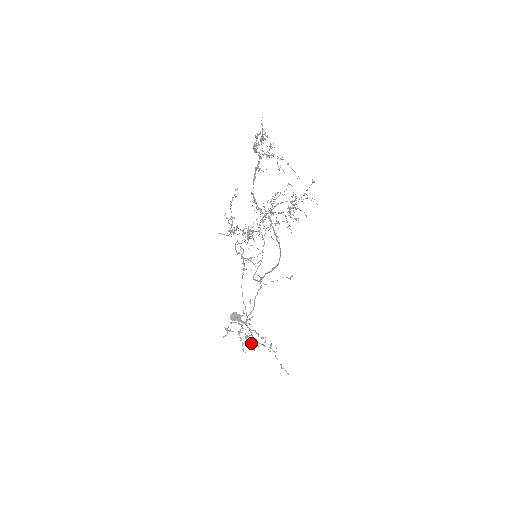
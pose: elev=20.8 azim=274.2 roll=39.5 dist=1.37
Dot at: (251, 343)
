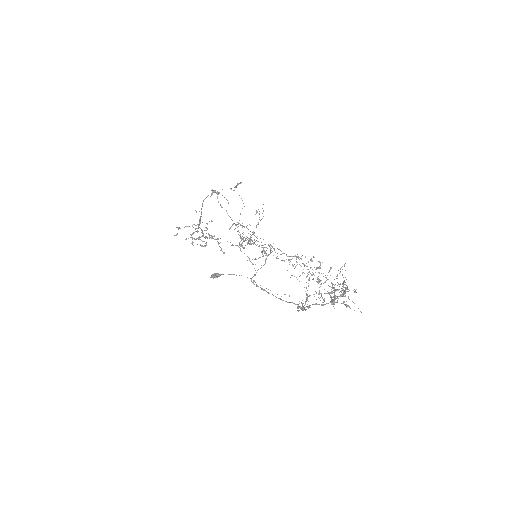
Dot at: occluded
